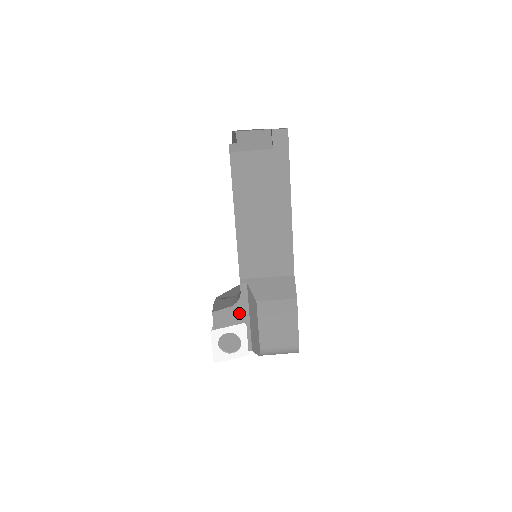
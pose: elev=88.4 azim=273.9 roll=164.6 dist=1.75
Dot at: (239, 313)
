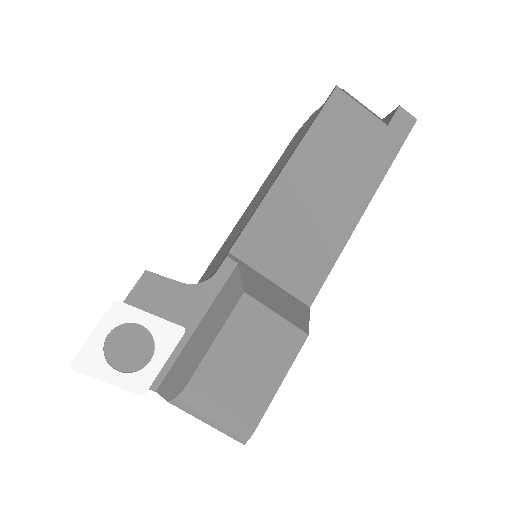
Dot at: (187, 304)
